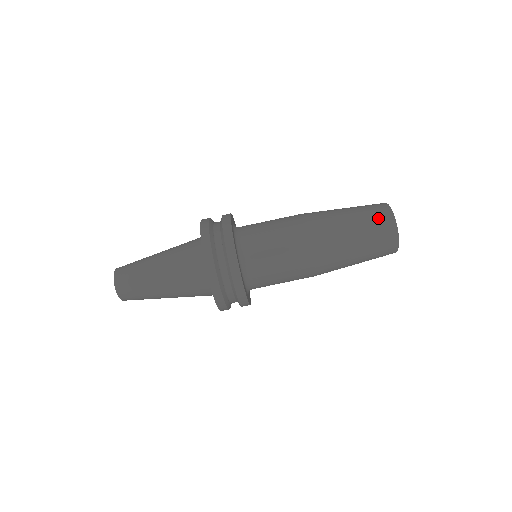
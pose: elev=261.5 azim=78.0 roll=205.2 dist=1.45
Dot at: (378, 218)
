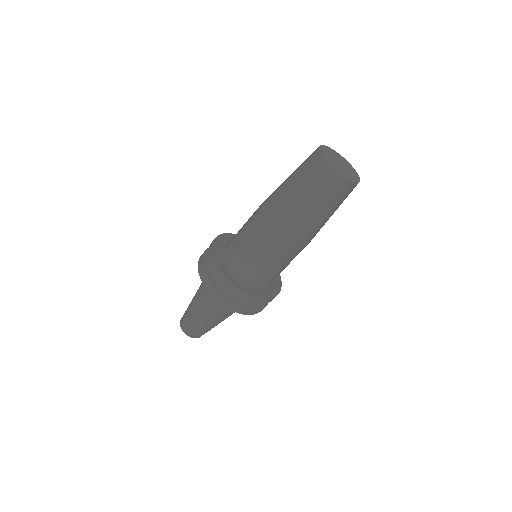
Dot at: (327, 186)
